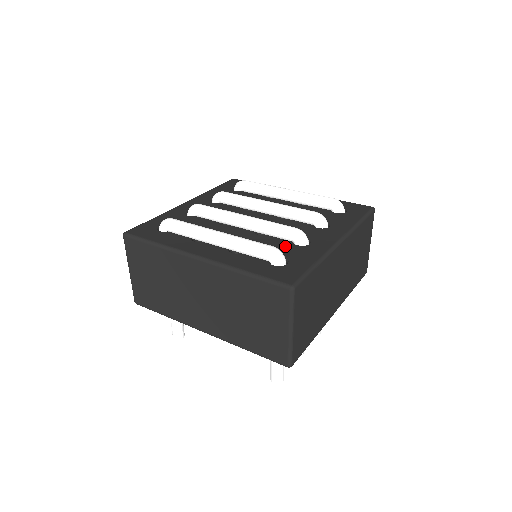
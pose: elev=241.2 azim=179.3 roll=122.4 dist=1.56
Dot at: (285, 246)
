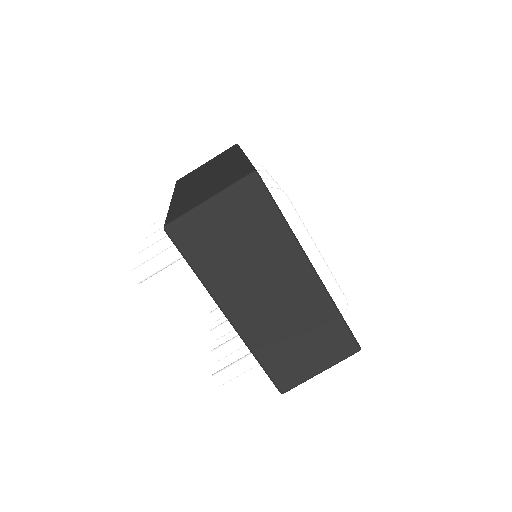
Dot at: occluded
